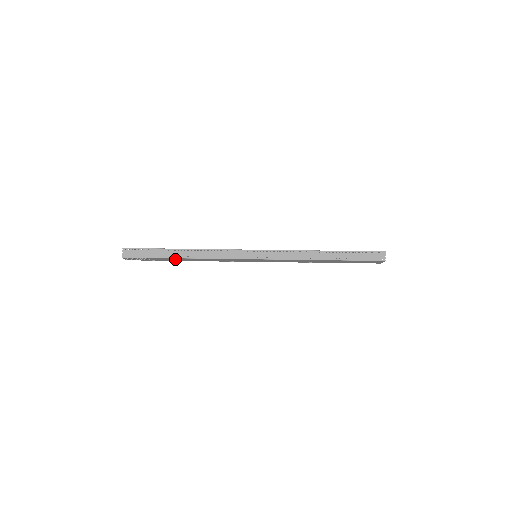
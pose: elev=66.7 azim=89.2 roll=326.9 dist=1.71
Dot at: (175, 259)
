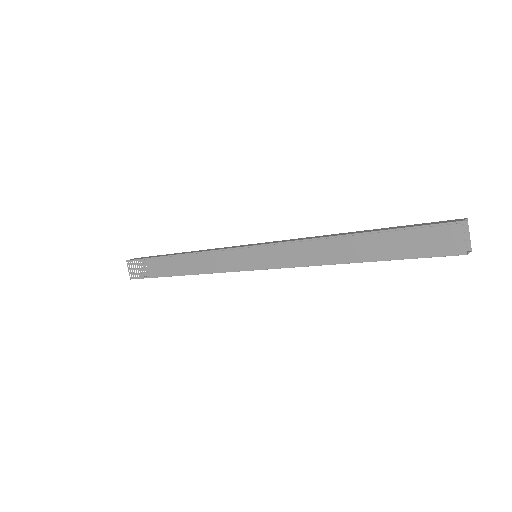
Dot at: occluded
